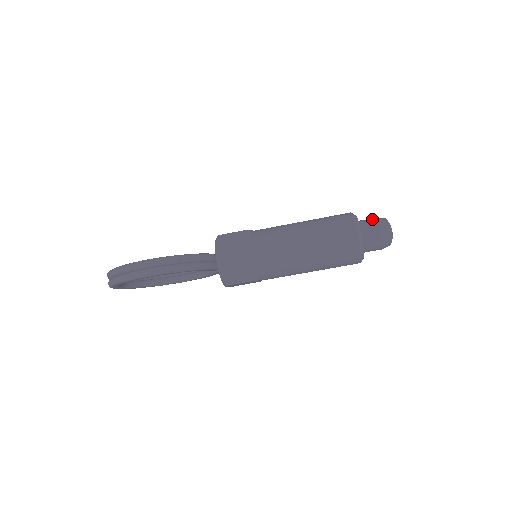
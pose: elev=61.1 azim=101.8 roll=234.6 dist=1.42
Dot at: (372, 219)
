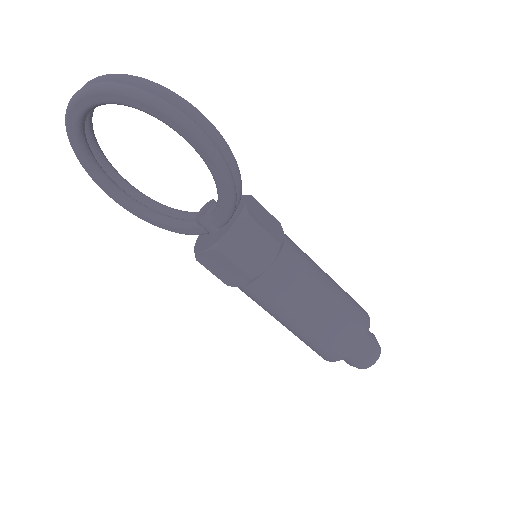
Dot at: occluded
